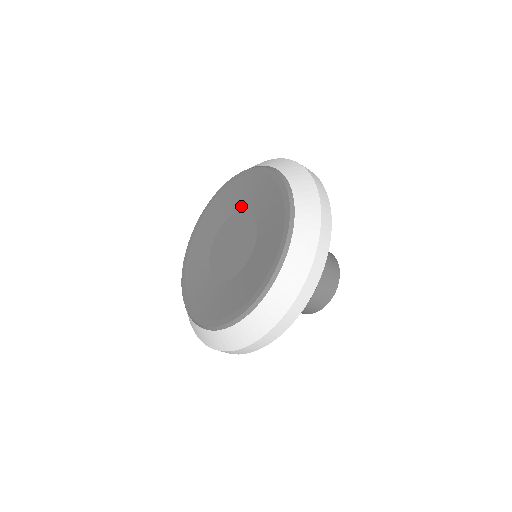
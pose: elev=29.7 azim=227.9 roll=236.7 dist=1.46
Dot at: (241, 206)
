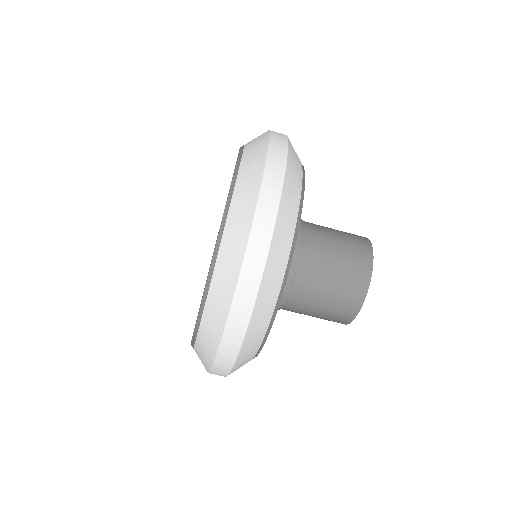
Dot at: occluded
